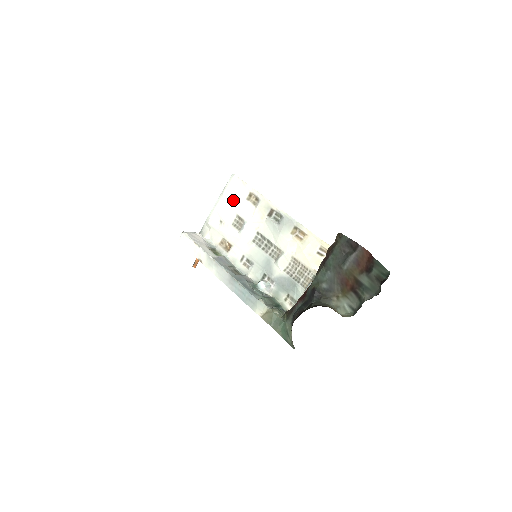
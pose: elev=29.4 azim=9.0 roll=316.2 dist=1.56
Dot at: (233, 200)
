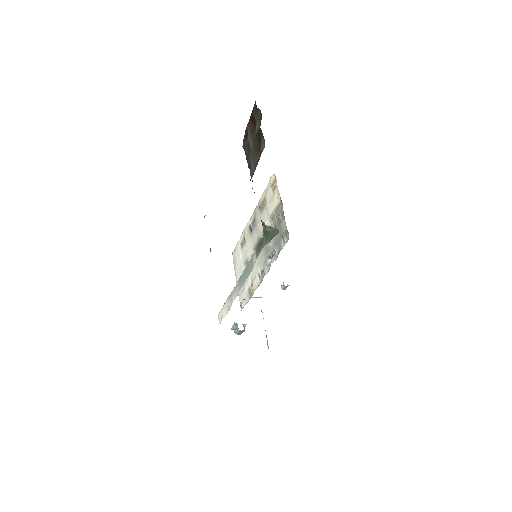
Dot at: (238, 263)
